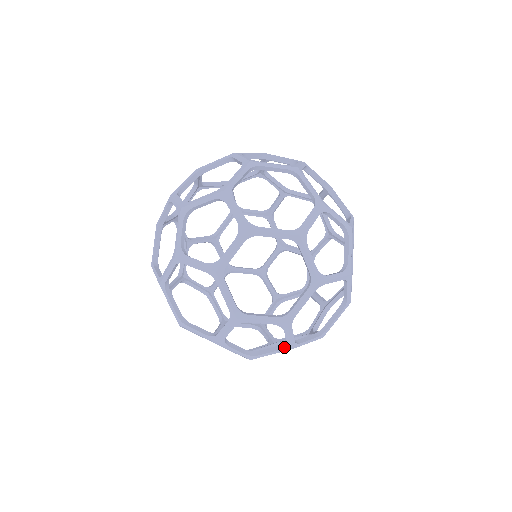
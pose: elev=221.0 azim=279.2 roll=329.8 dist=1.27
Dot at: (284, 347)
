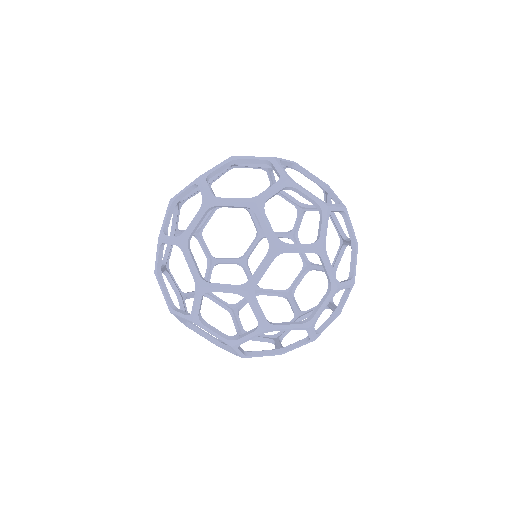
Dot at: (338, 313)
